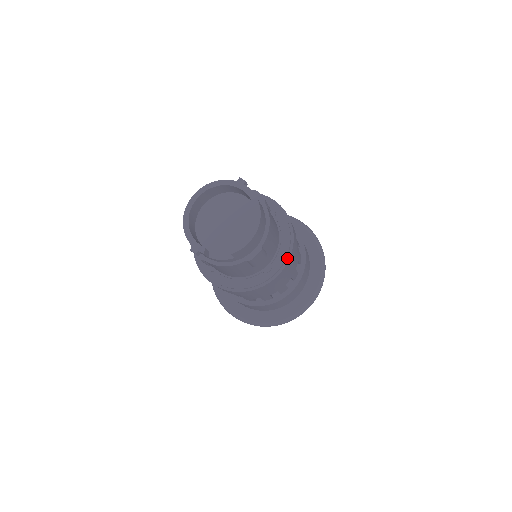
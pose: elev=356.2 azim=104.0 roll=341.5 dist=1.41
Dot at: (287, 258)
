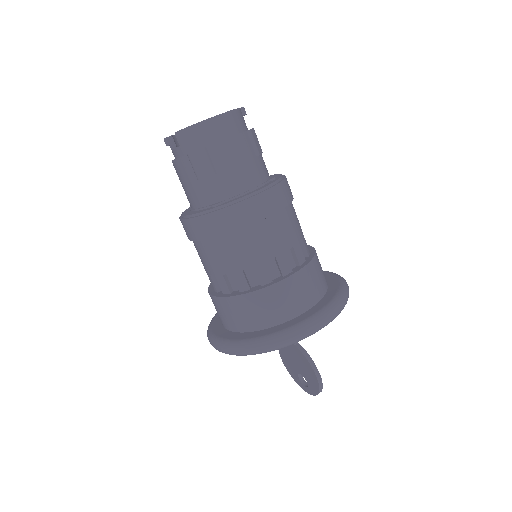
Dot at: (239, 202)
